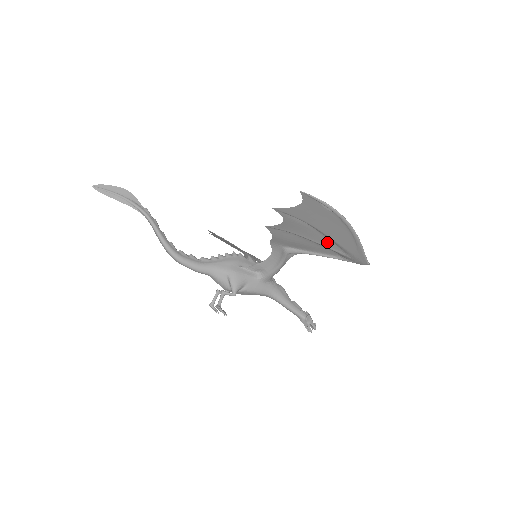
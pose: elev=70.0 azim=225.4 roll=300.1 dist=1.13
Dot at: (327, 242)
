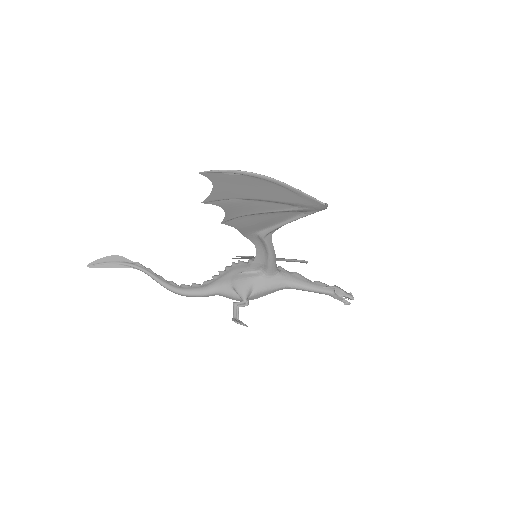
Dot at: (274, 206)
